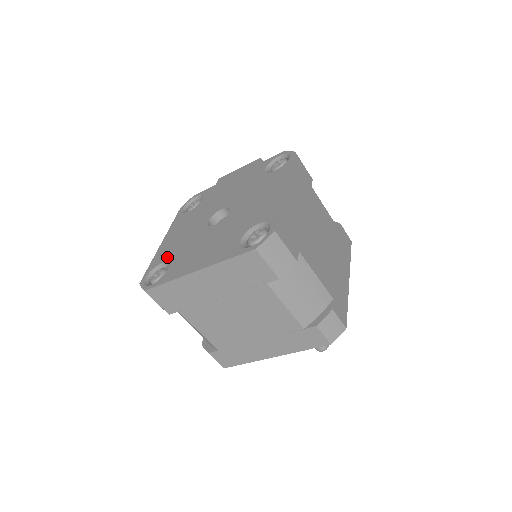
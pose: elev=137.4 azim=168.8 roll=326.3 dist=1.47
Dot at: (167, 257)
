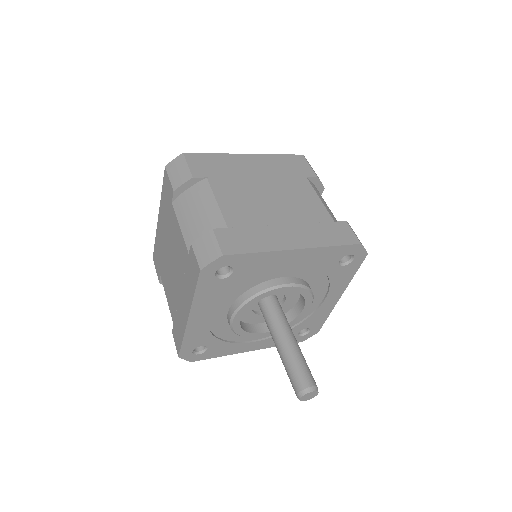
Dot at: occluded
